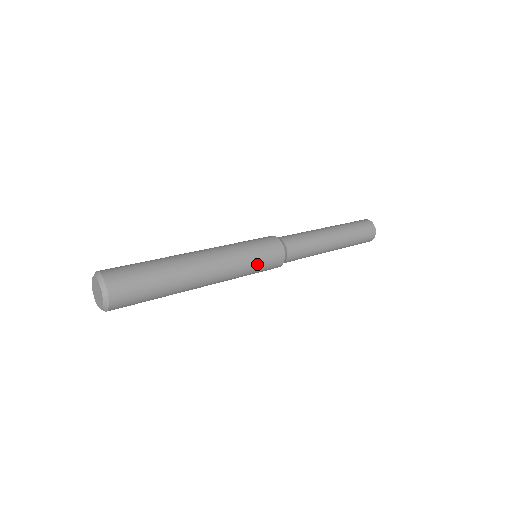
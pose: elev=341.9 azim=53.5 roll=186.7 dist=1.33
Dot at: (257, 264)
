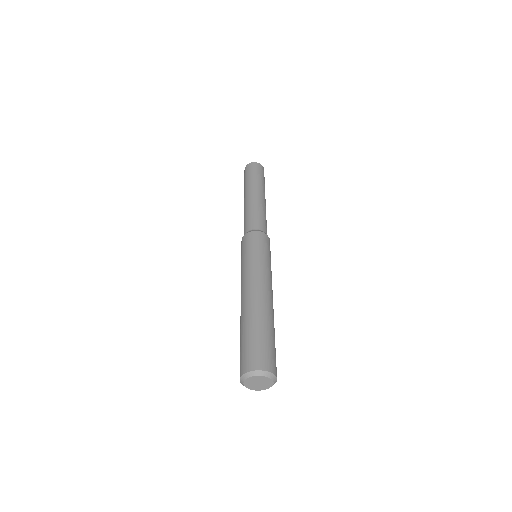
Dot at: (269, 258)
